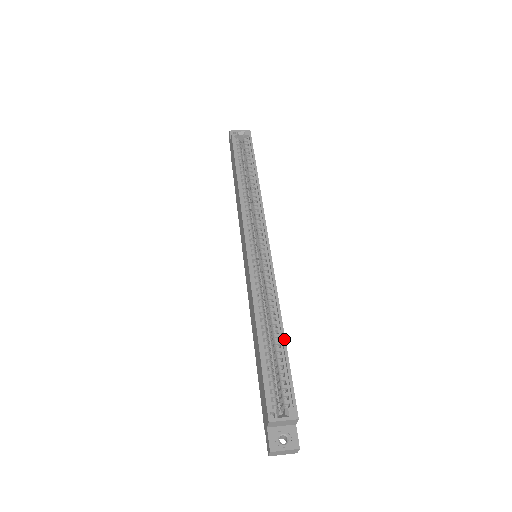
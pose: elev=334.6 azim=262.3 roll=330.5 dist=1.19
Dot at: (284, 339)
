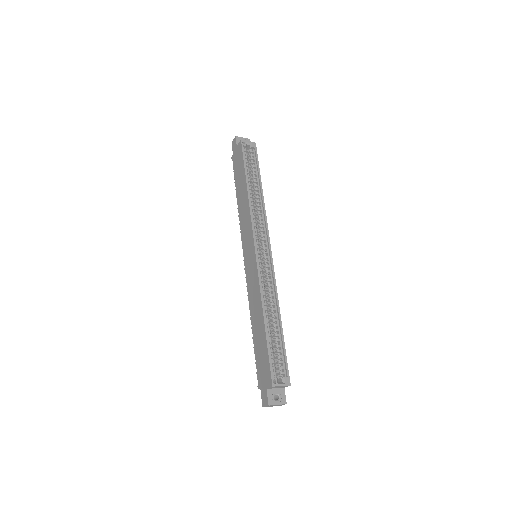
Dot at: (282, 328)
